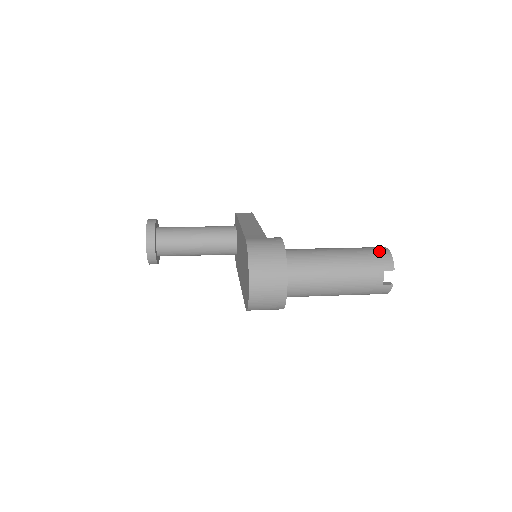
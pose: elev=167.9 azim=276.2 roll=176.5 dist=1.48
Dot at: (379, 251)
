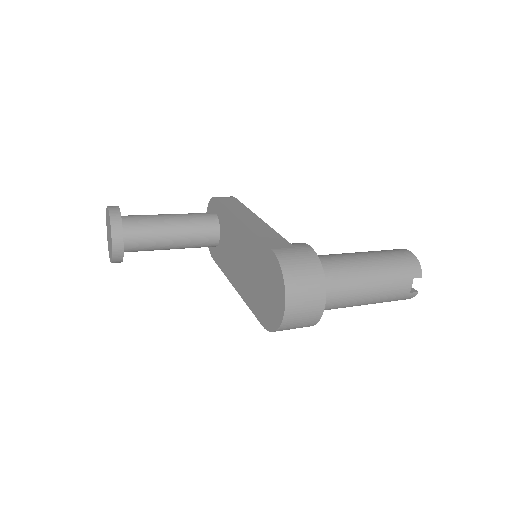
Dot at: (405, 256)
